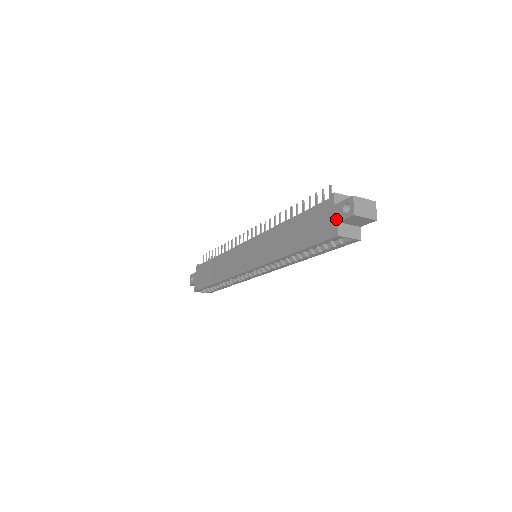
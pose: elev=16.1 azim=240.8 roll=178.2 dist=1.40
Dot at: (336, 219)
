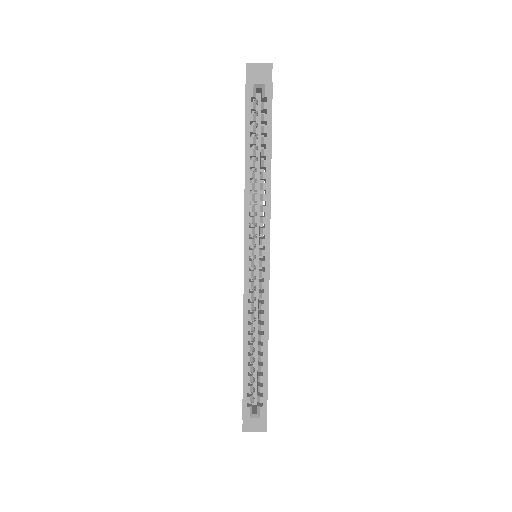
Dot at: occluded
